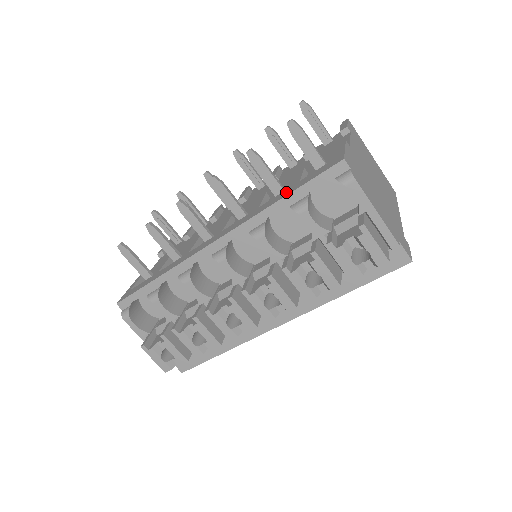
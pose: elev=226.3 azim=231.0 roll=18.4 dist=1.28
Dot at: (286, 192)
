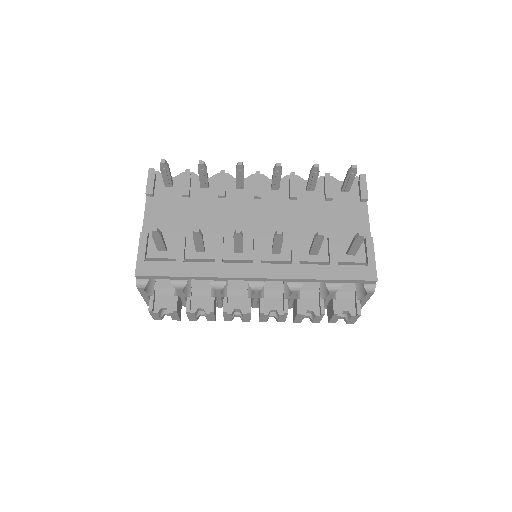
Dot at: (328, 272)
